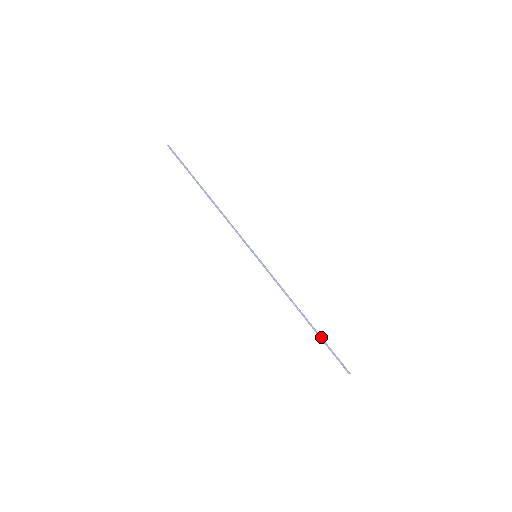
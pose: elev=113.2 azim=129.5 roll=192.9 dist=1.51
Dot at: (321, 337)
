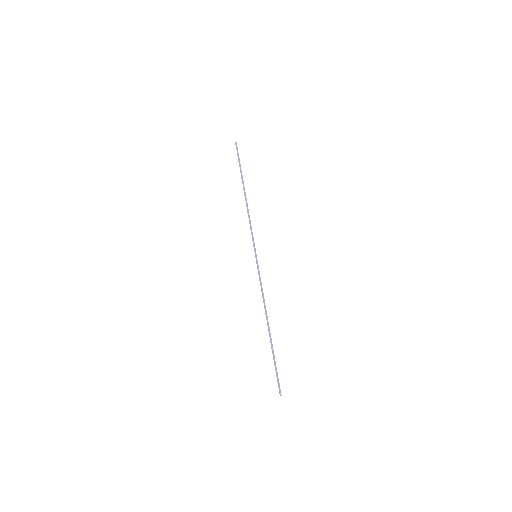
Dot at: (273, 350)
